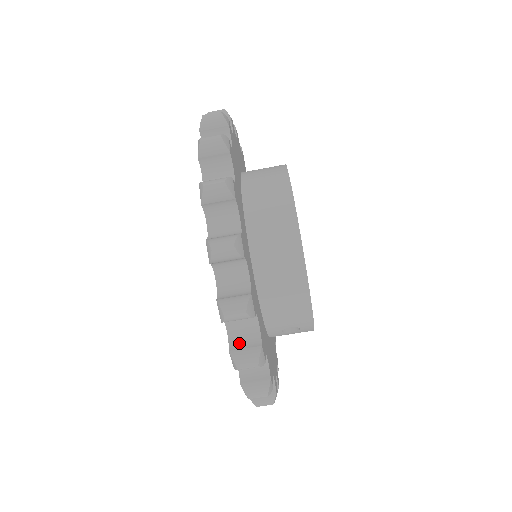
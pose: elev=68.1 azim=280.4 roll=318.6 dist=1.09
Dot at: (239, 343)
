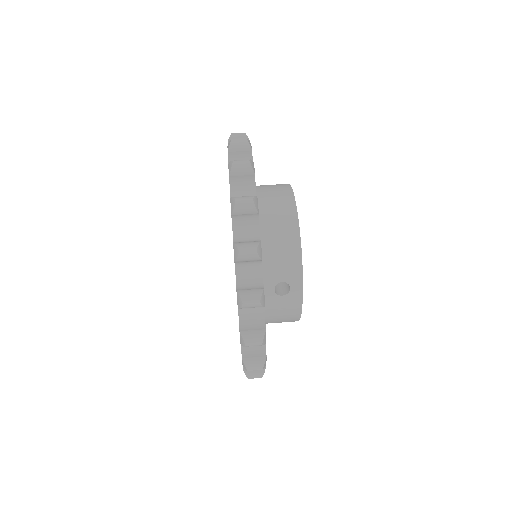
Dot at: (242, 242)
